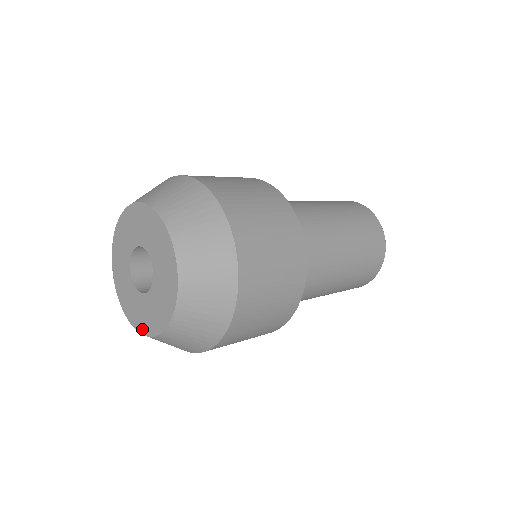
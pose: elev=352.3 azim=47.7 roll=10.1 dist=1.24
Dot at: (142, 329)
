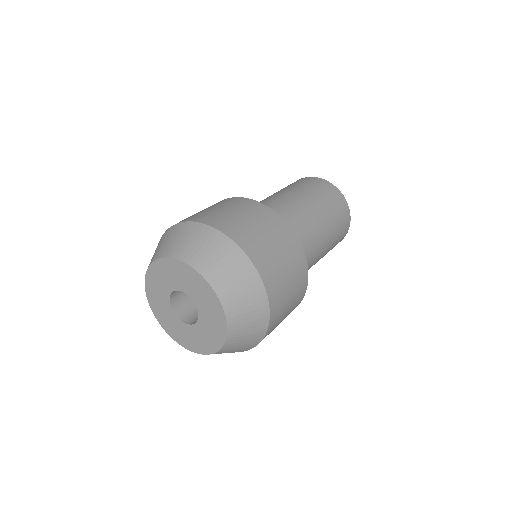
Dot at: (158, 318)
